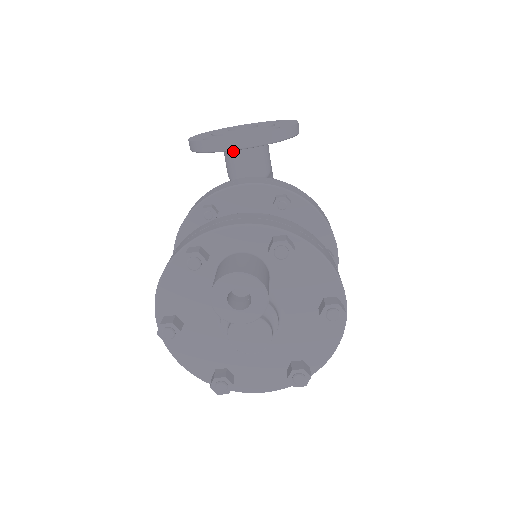
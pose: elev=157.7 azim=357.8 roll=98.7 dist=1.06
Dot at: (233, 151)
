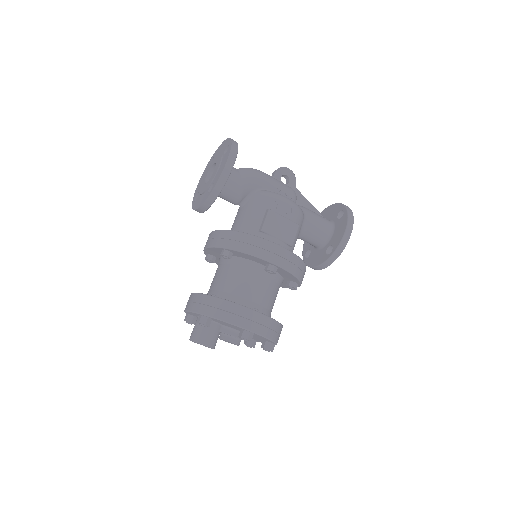
Dot at: occluded
